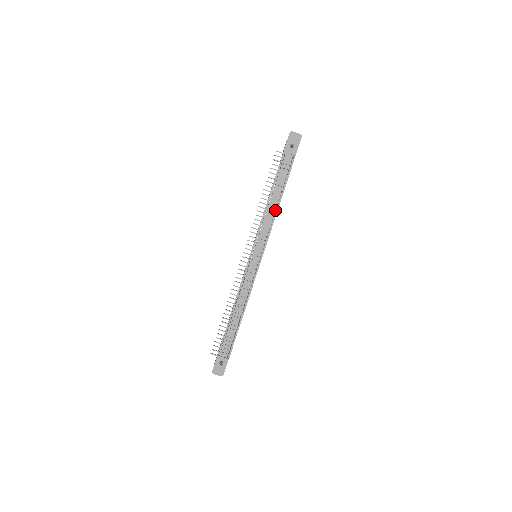
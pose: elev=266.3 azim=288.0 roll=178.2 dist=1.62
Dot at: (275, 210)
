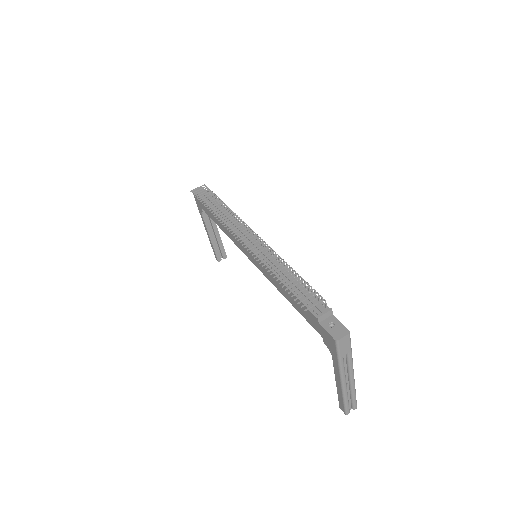
Dot at: occluded
